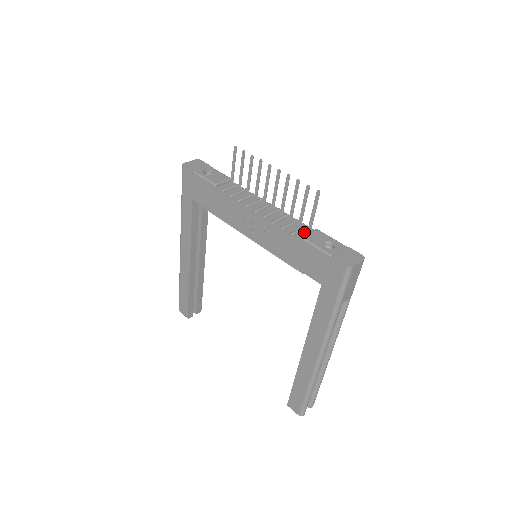
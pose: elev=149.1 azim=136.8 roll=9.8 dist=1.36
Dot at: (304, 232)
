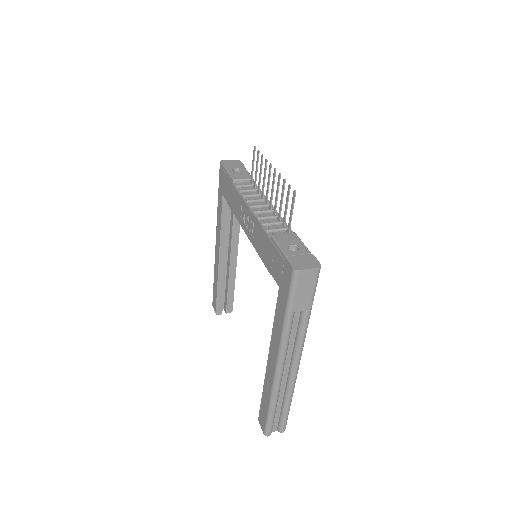
Dot at: (282, 233)
